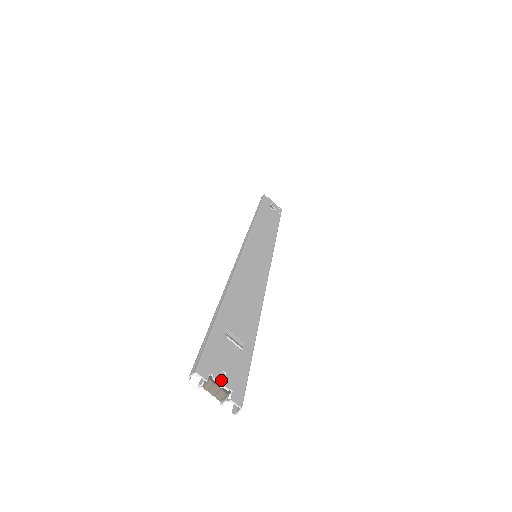
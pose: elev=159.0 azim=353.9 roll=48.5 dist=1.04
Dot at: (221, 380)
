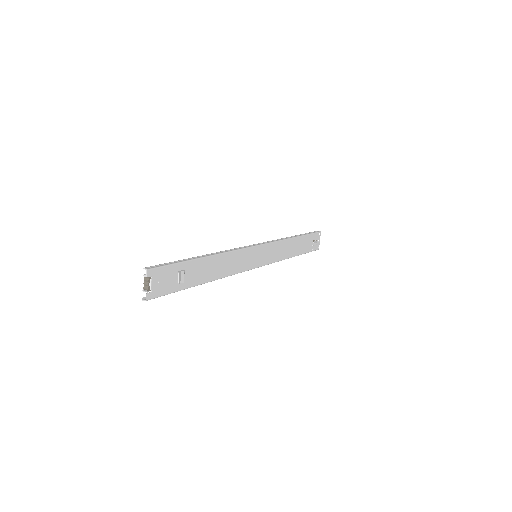
Dot at: (153, 283)
